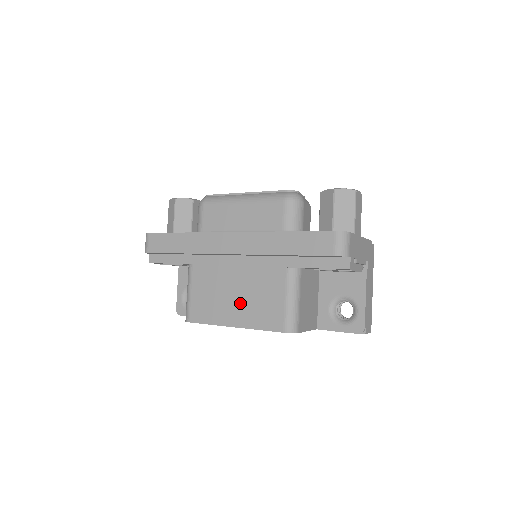
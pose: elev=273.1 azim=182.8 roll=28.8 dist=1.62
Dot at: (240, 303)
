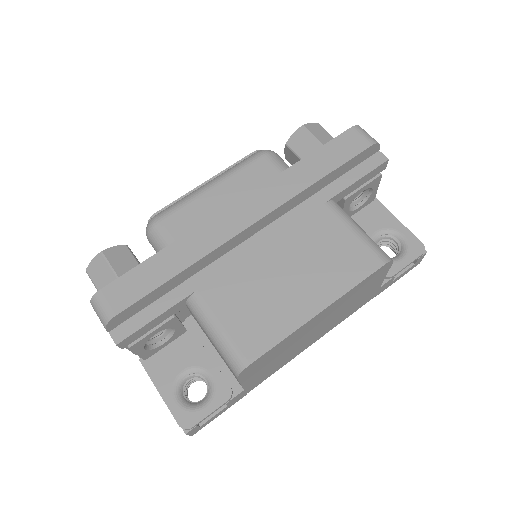
Dot at: (303, 279)
